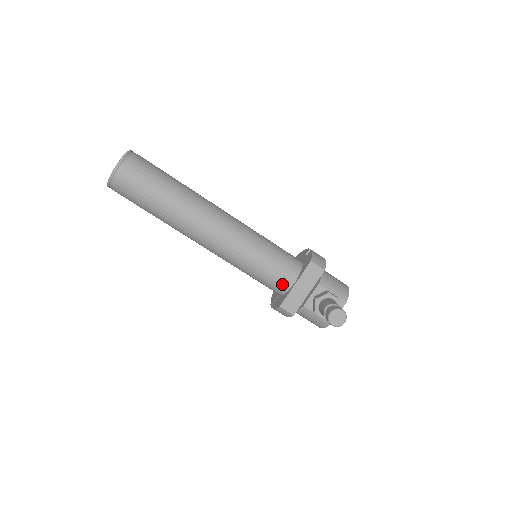
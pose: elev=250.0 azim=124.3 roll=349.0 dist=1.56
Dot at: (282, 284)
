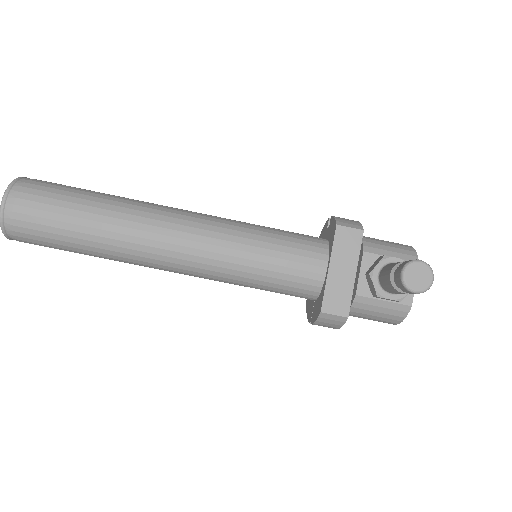
Dot at: (310, 277)
